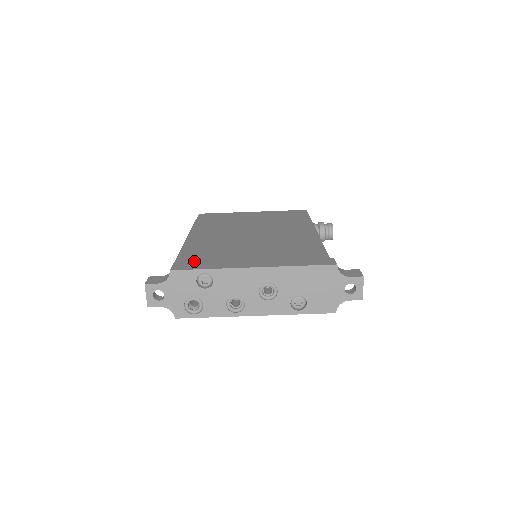
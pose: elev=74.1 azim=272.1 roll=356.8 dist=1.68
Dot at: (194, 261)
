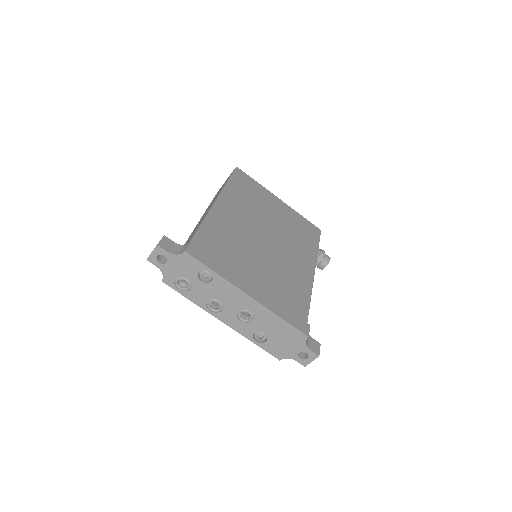
Dot at: (208, 250)
